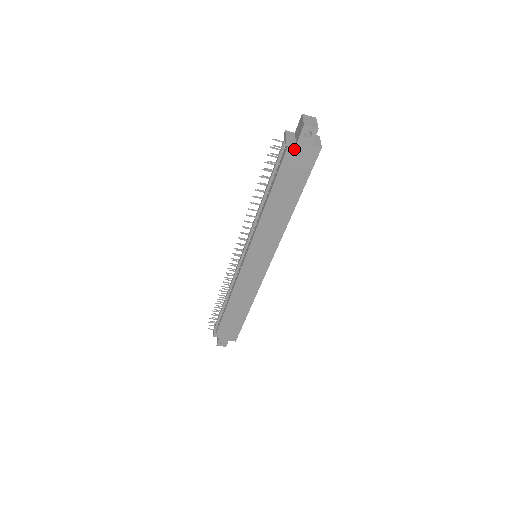
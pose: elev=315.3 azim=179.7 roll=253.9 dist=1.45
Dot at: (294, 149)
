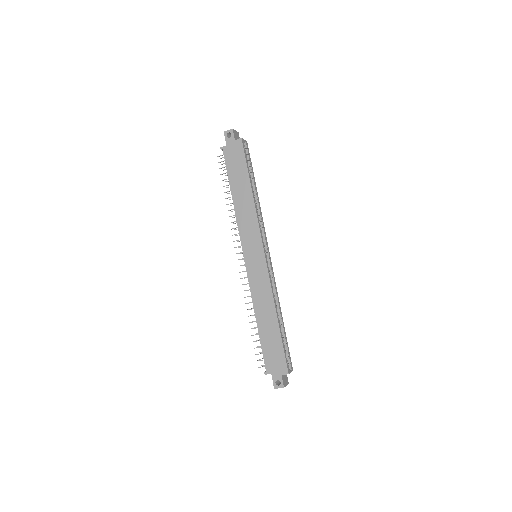
Dot at: (227, 149)
